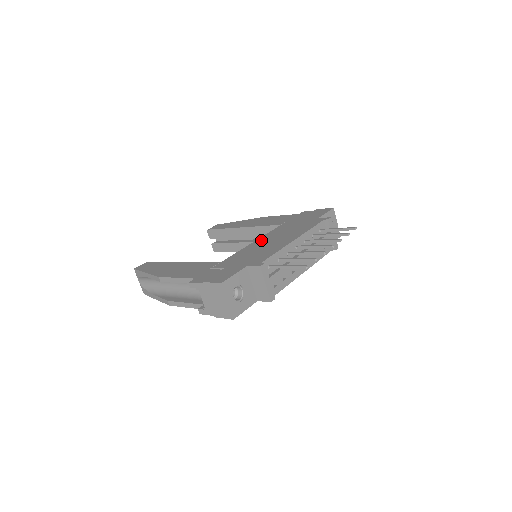
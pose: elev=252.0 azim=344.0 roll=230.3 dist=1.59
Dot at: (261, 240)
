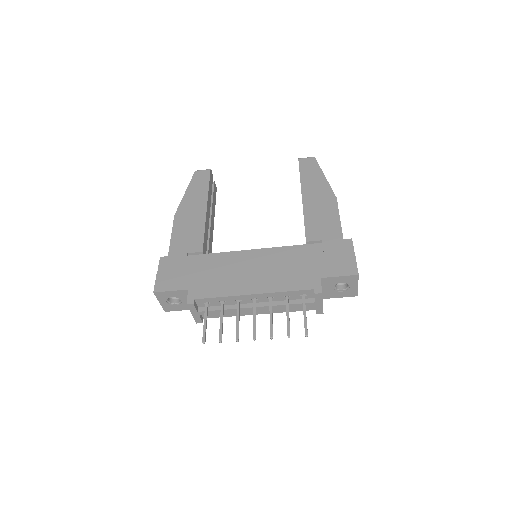
Dot at: (254, 255)
